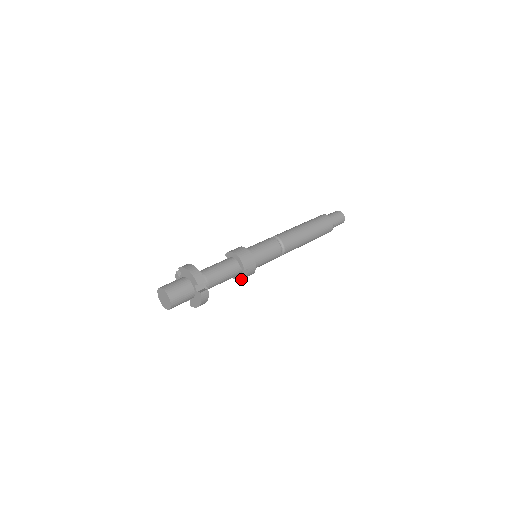
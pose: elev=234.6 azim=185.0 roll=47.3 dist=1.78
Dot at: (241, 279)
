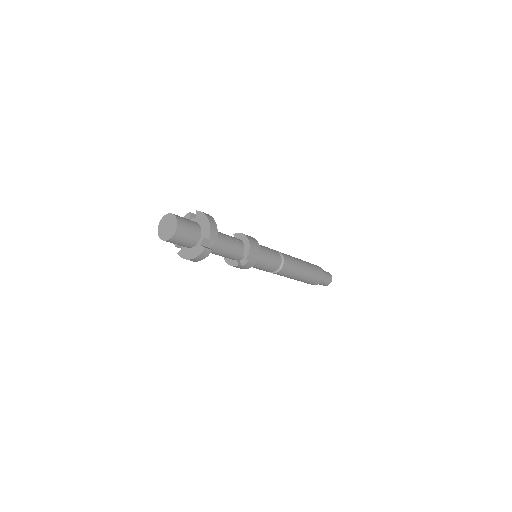
Dot at: (234, 265)
